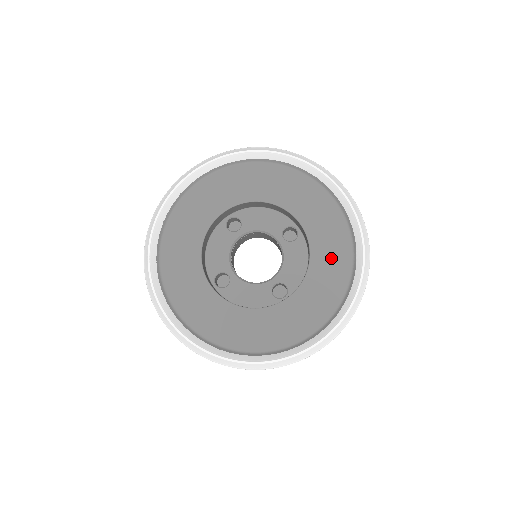
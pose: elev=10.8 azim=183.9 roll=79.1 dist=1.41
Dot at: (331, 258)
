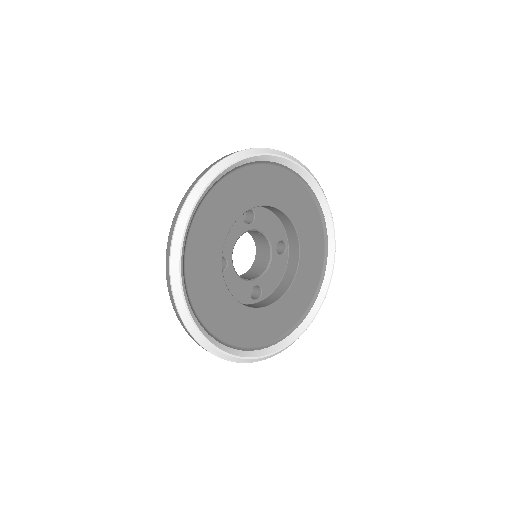
Dot at: (305, 285)
